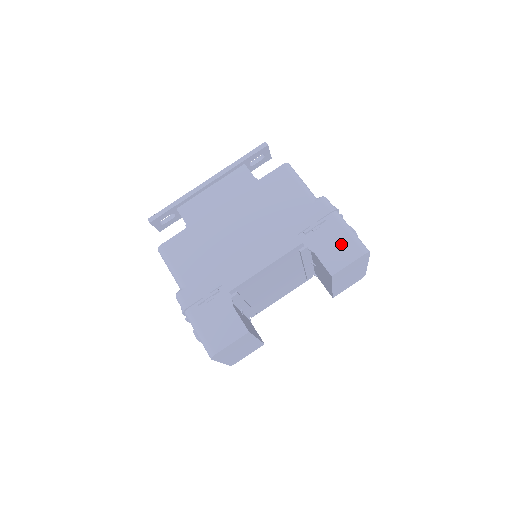
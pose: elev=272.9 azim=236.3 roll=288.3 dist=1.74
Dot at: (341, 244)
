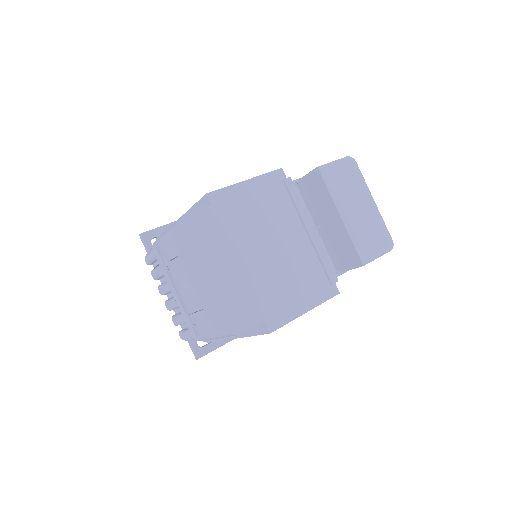
Dot at: occluded
